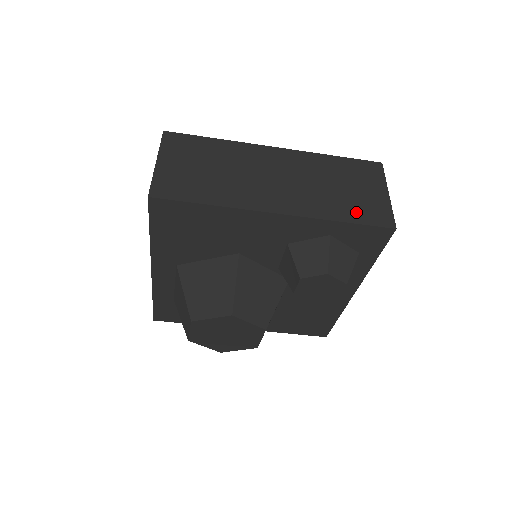
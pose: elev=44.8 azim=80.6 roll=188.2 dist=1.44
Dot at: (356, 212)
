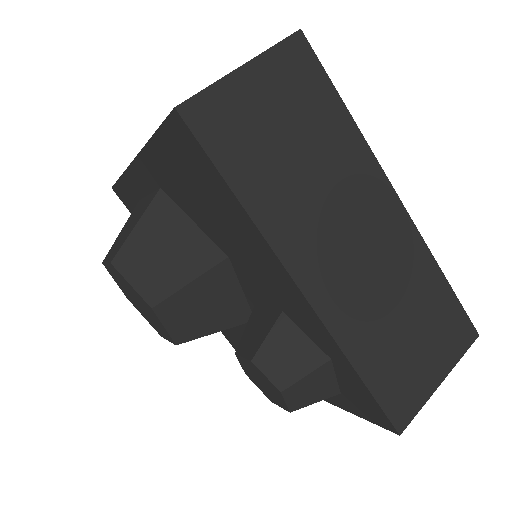
Dot at: (384, 373)
